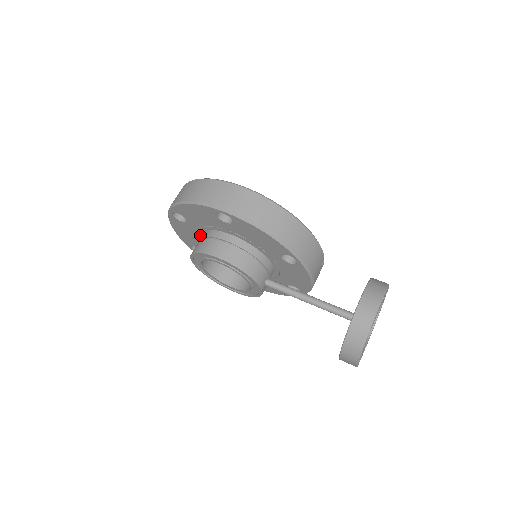
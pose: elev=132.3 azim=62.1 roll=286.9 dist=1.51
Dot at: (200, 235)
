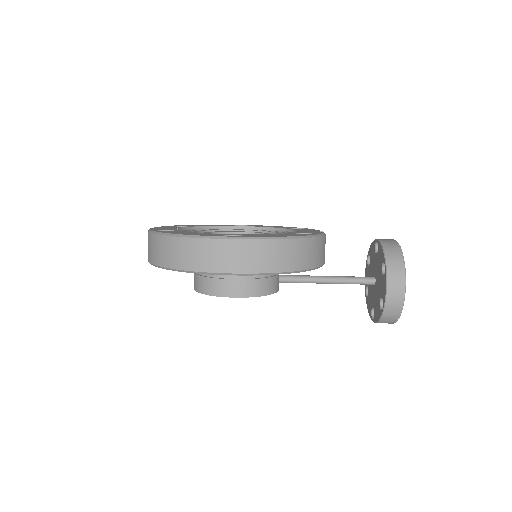
Dot at: occluded
